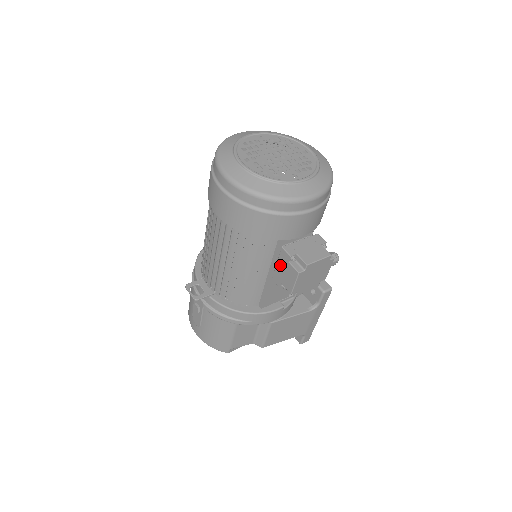
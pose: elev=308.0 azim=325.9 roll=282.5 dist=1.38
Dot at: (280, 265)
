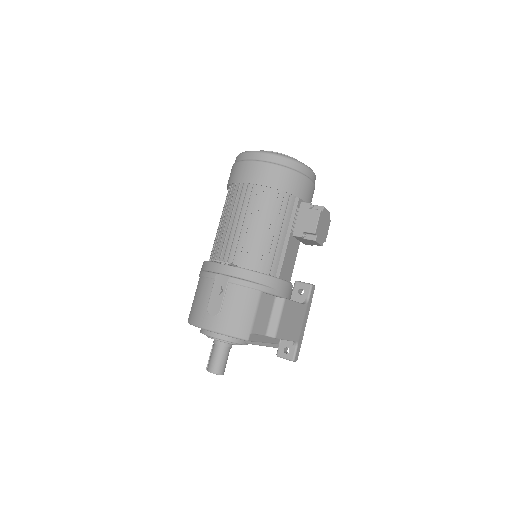
Dot at: (301, 217)
